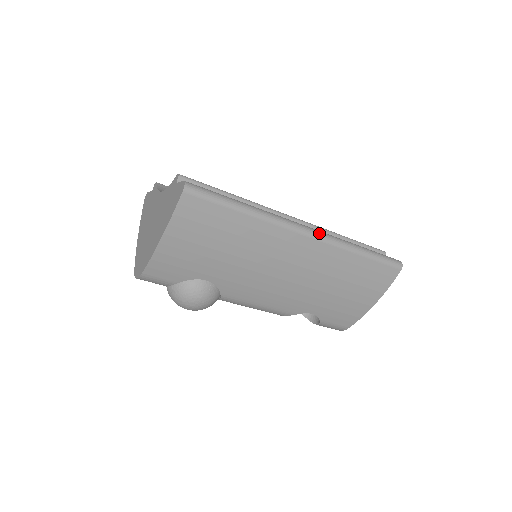
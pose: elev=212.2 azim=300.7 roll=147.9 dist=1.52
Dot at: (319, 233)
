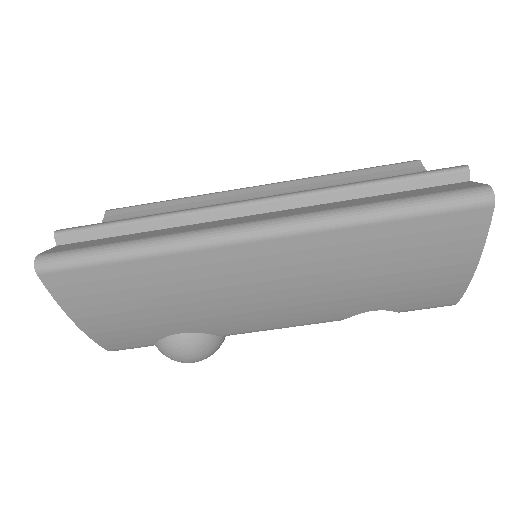
Dot at: (279, 224)
